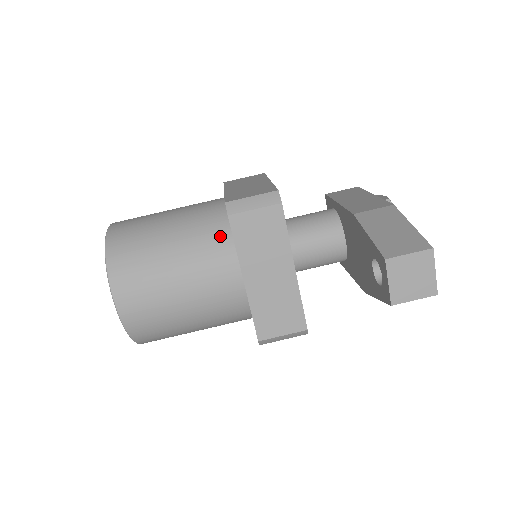
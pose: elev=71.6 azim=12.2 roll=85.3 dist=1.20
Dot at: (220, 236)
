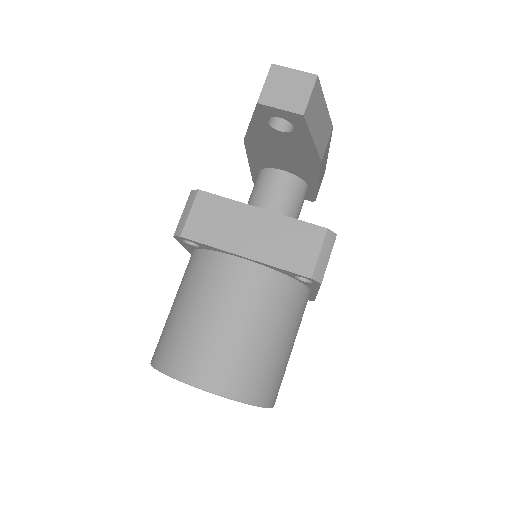
Dot at: (202, 261)
